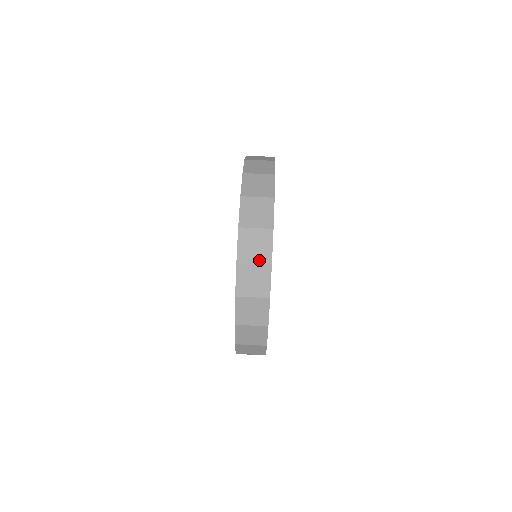
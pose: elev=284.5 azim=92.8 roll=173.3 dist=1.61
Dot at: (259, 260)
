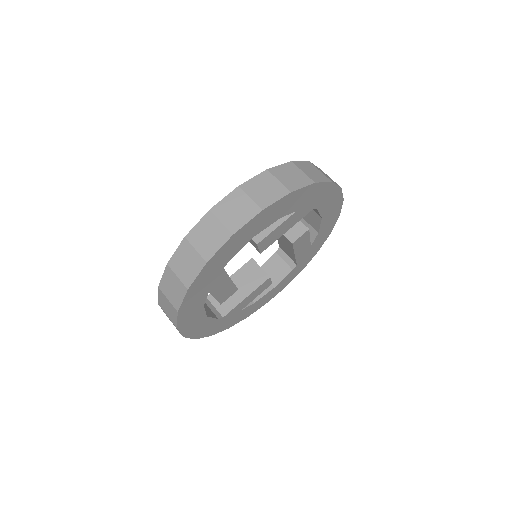
Dot at: (201, 250)
